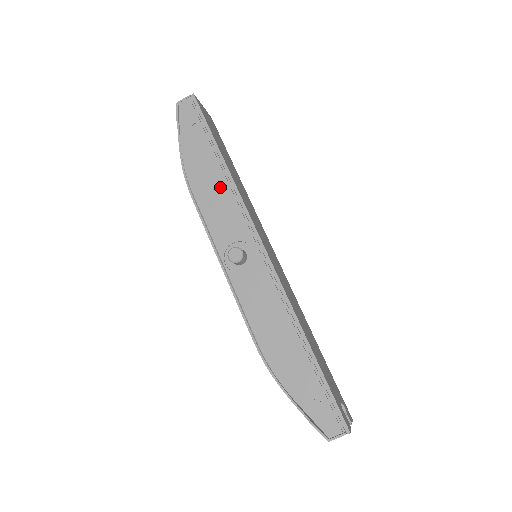
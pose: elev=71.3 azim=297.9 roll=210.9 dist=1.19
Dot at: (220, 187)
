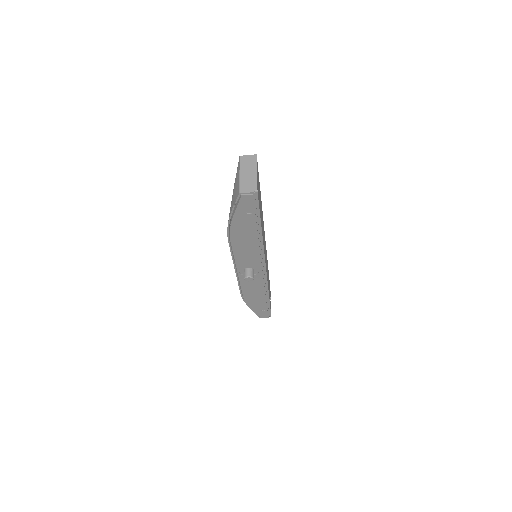
Dot at: (252, 245)
